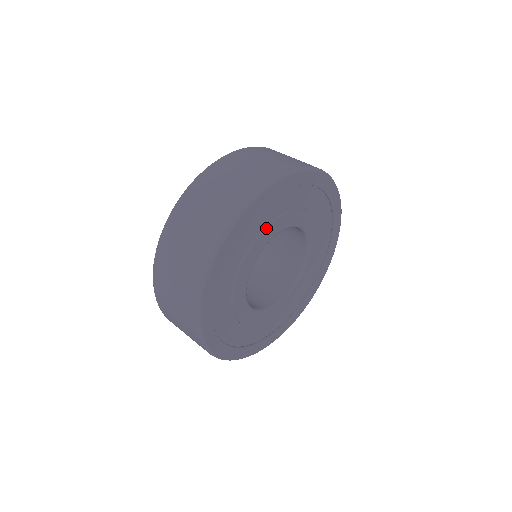
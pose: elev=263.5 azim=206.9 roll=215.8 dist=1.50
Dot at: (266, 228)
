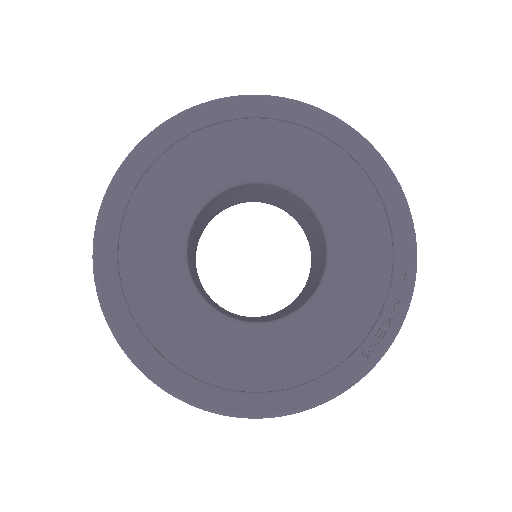
Dot at: (201, 169)
